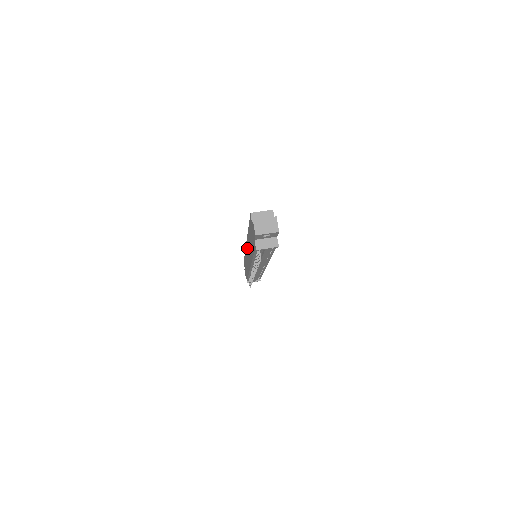
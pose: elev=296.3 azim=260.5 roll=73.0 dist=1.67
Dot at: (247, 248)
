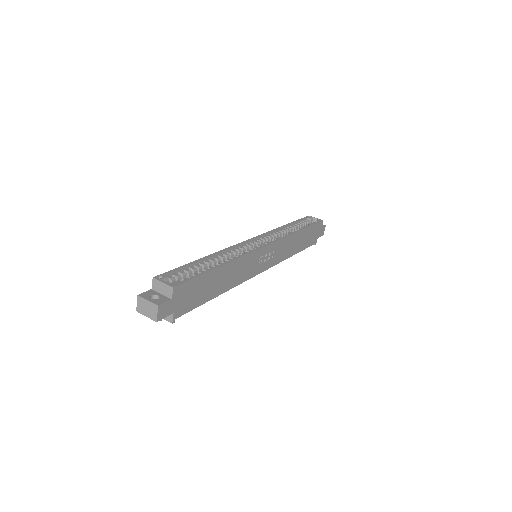
Dot at: occluded
